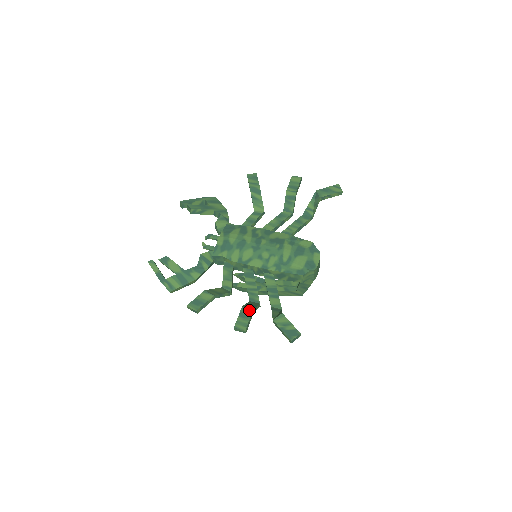
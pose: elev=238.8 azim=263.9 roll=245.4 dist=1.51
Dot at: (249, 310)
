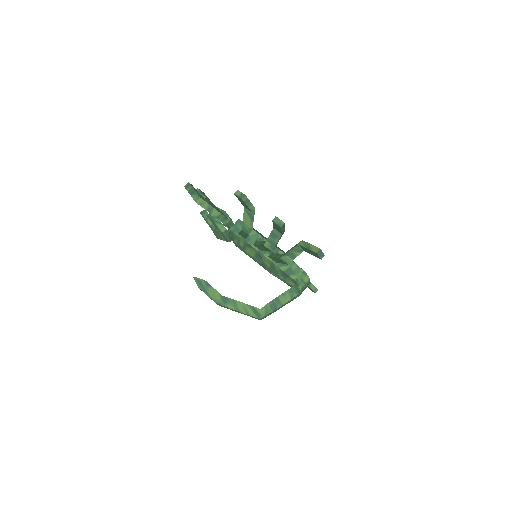
Dot at: occluded
